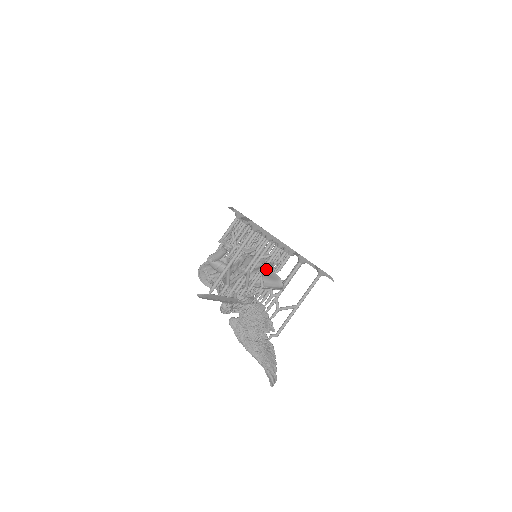
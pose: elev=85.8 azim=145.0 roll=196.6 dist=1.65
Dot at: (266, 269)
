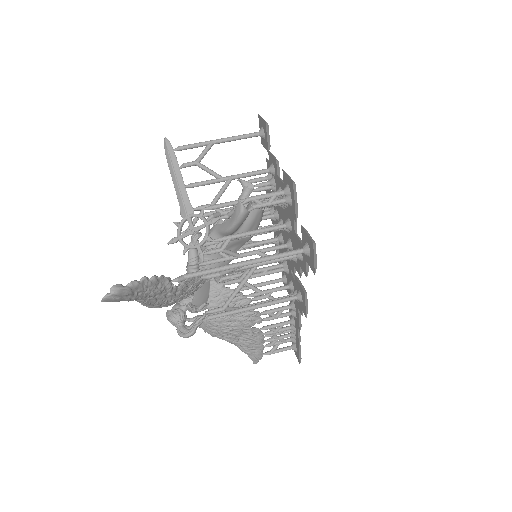
Dot at: occluded
